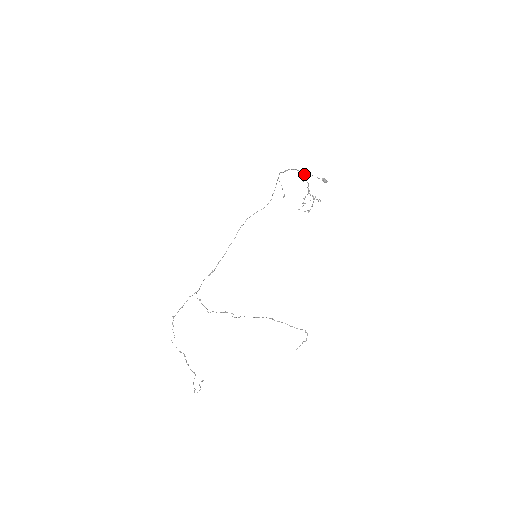
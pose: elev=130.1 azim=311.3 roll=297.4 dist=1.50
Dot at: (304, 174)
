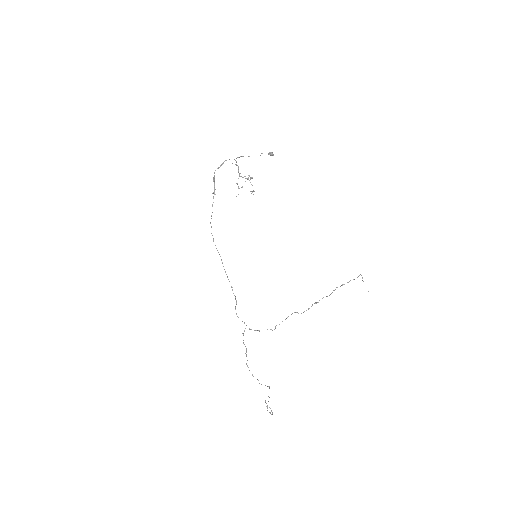
Dot at: (235, 160)
